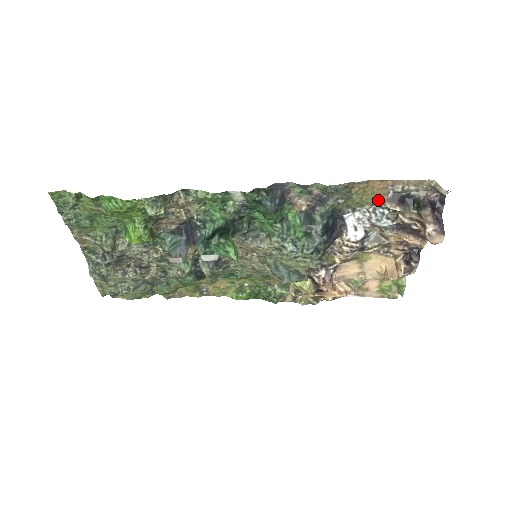
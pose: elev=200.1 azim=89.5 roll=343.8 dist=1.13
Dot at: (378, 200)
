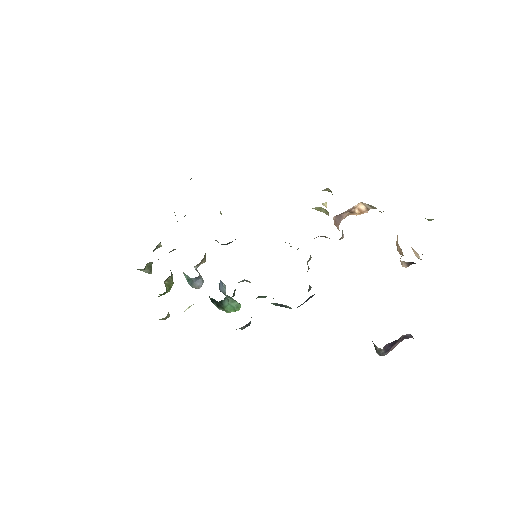
Dot at: occluded
